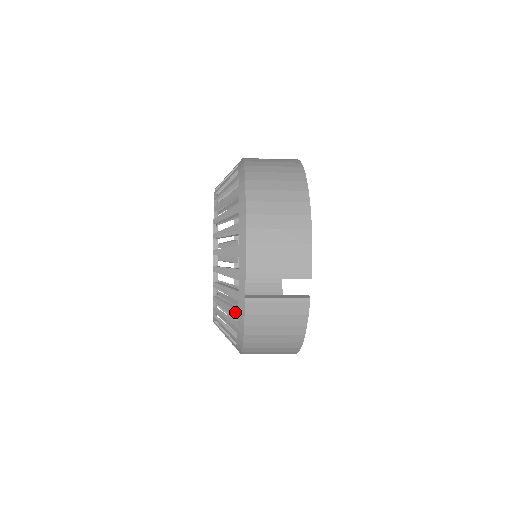
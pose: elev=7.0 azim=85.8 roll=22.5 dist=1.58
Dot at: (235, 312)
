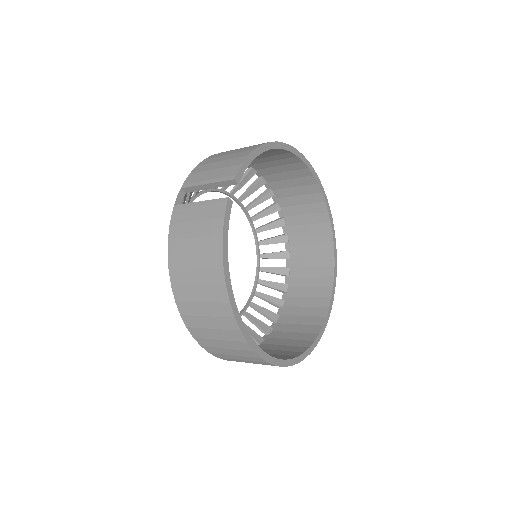
Dot at: occluded
